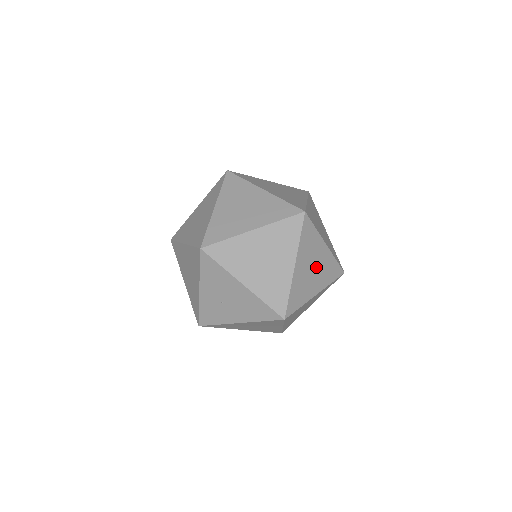
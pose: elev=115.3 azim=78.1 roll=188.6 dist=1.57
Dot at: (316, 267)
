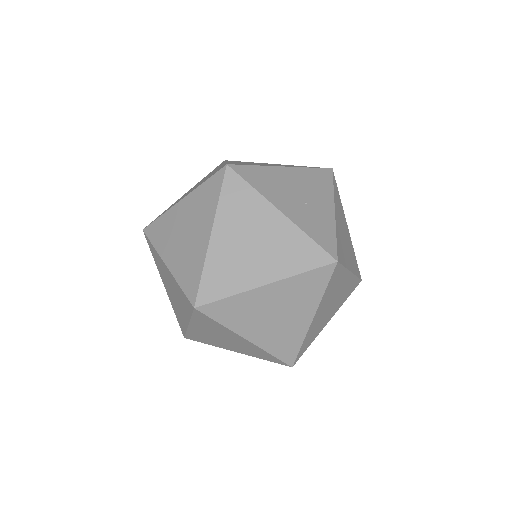
Dot at: occluded
